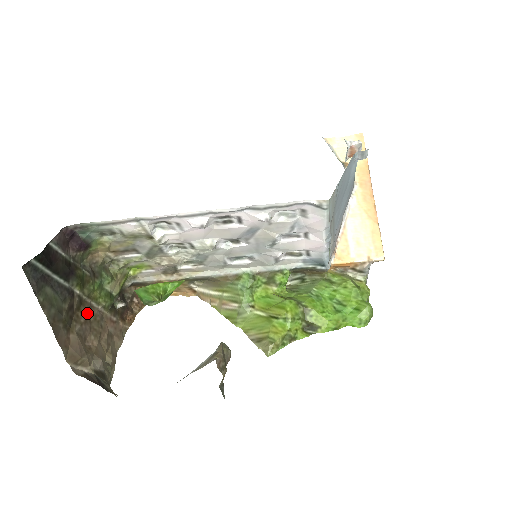
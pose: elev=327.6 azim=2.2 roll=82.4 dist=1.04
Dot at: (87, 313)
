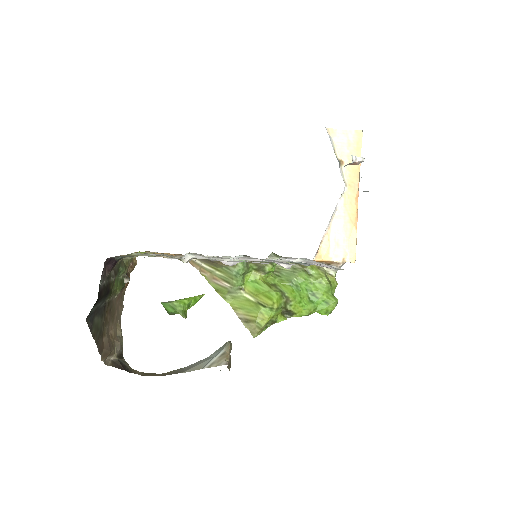
Dot at: (110, 309)
